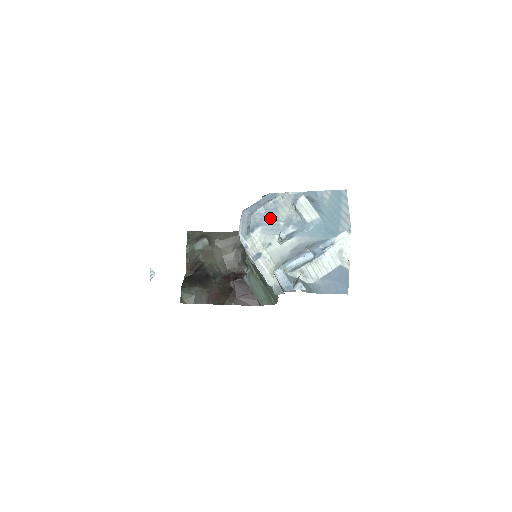
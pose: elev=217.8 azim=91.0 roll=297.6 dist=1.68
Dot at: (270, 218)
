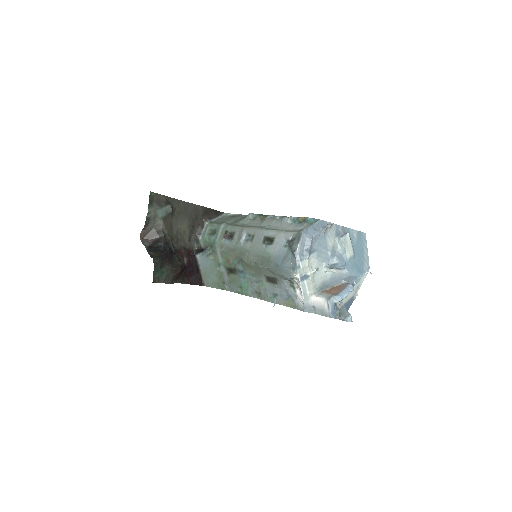
Dot at: (322, 245)
